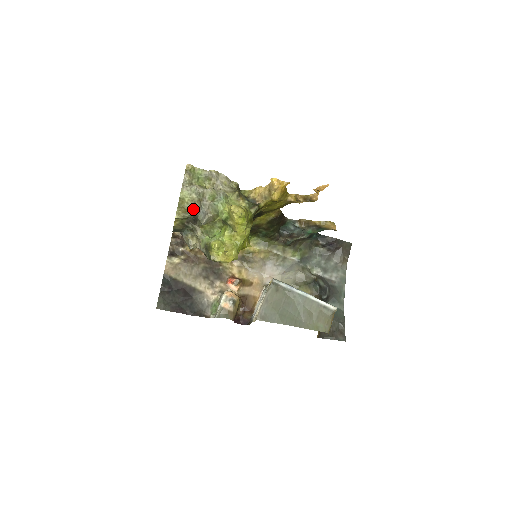
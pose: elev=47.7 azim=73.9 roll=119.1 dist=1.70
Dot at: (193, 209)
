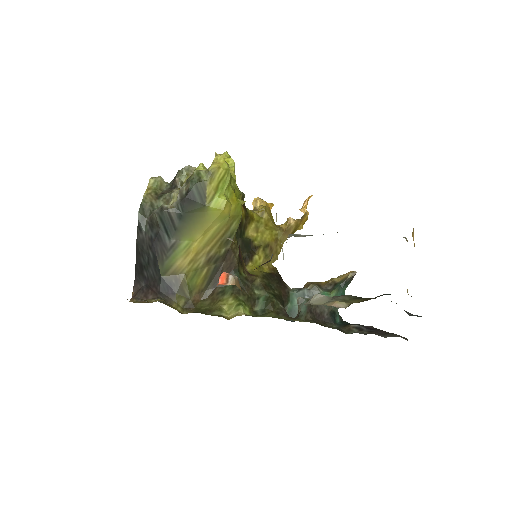
Dot at: occluded
